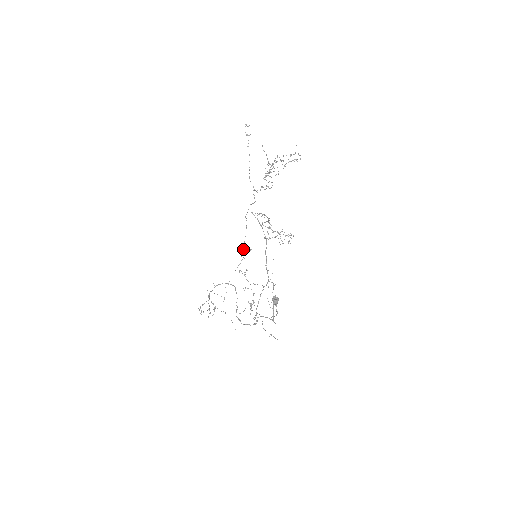
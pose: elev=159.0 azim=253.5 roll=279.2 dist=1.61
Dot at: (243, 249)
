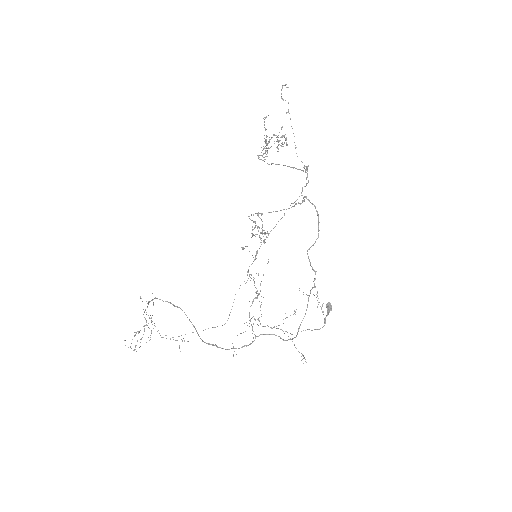
Dot at: (247, 246)
